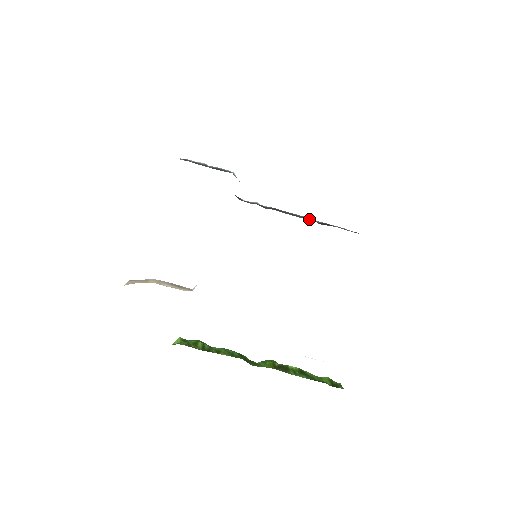
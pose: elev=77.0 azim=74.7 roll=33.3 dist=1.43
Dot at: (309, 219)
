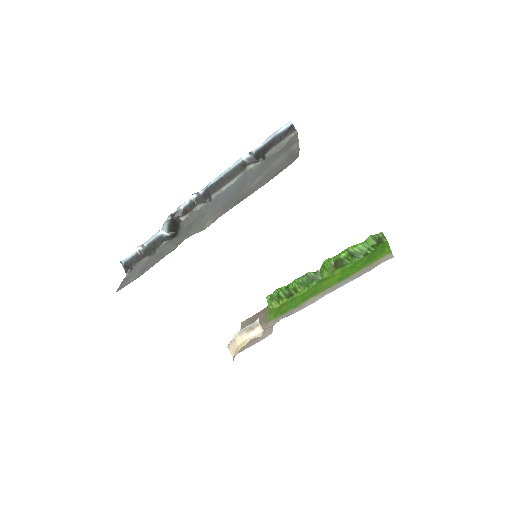
Dot at: (244, 167)
